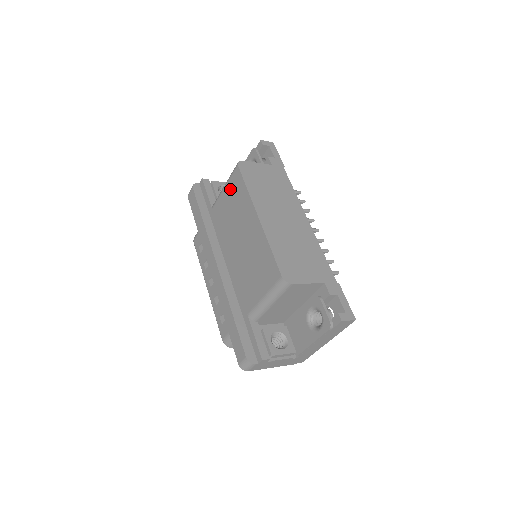
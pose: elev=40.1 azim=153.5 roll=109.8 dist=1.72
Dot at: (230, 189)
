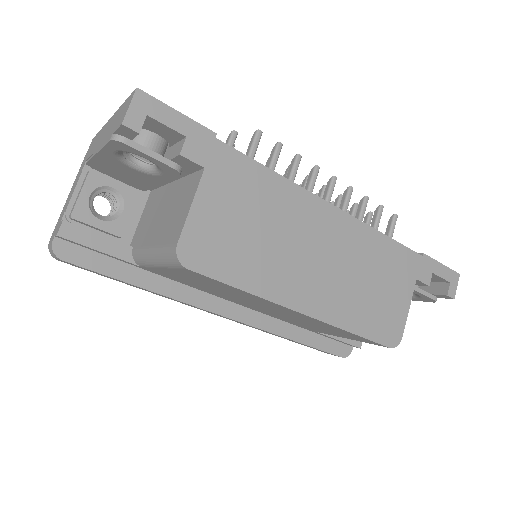
Dot at: occluded
